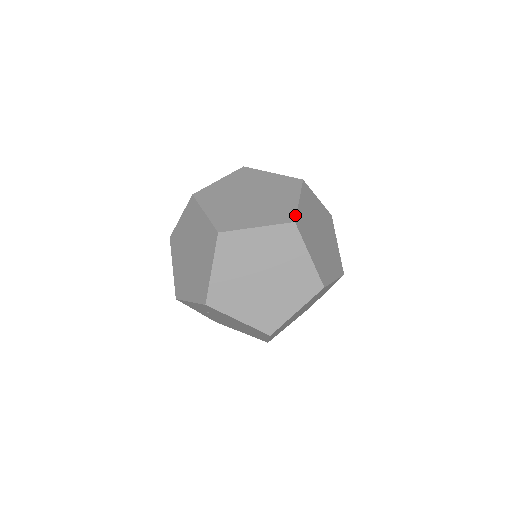
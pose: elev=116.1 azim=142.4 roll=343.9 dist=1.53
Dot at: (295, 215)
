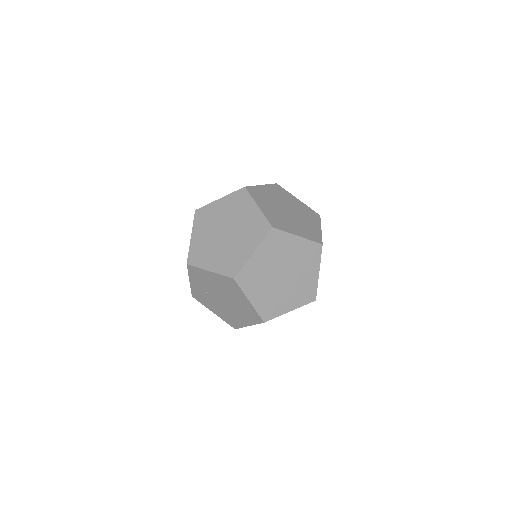
Dot at: (249, 186)
